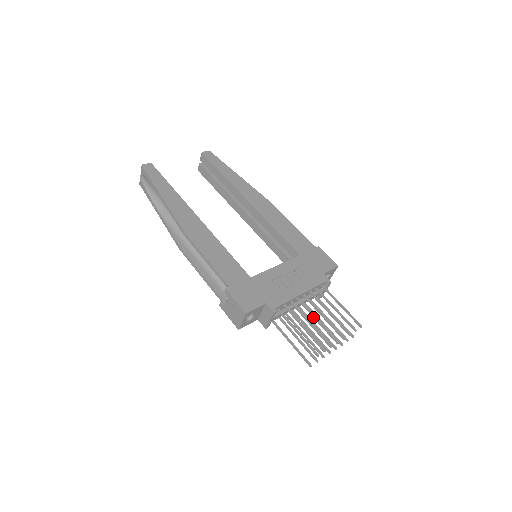
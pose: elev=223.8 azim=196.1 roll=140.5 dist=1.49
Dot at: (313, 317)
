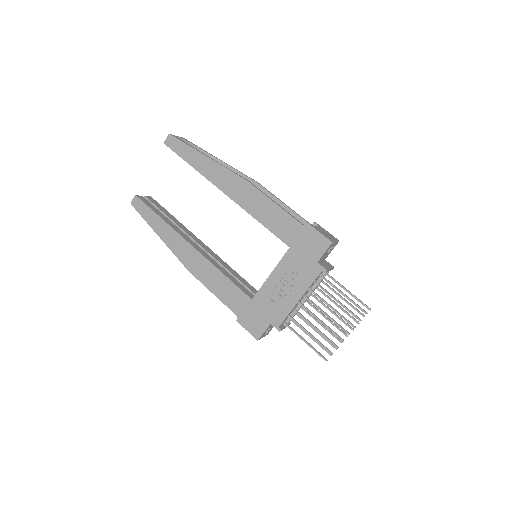
Dot at: occluded
